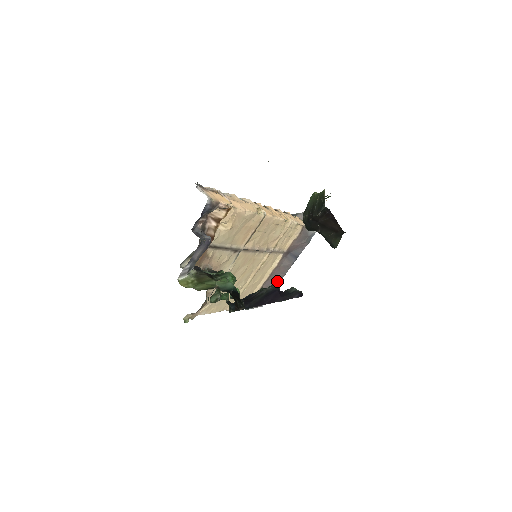
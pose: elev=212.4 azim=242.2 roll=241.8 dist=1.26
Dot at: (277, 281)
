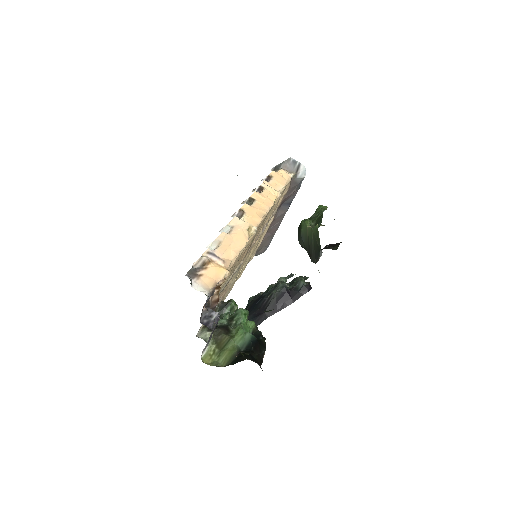
Dot at: (275, 229)
